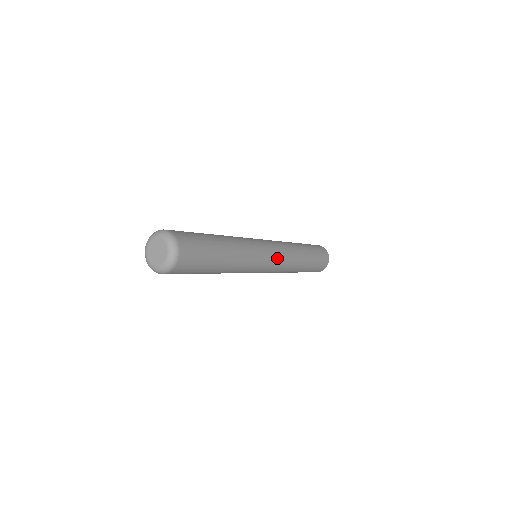
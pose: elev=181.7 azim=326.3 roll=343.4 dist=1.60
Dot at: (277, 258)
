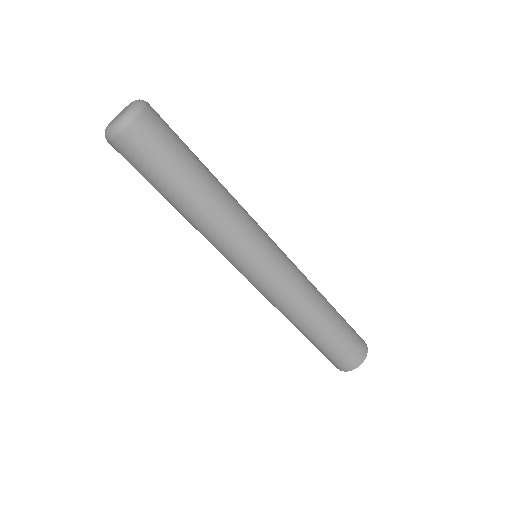
Dot at: (277, 273)
